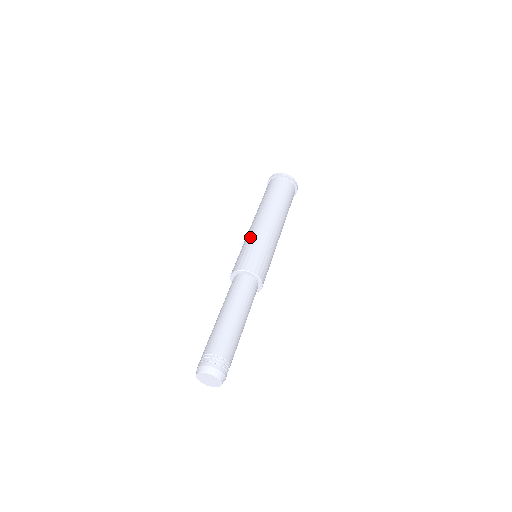
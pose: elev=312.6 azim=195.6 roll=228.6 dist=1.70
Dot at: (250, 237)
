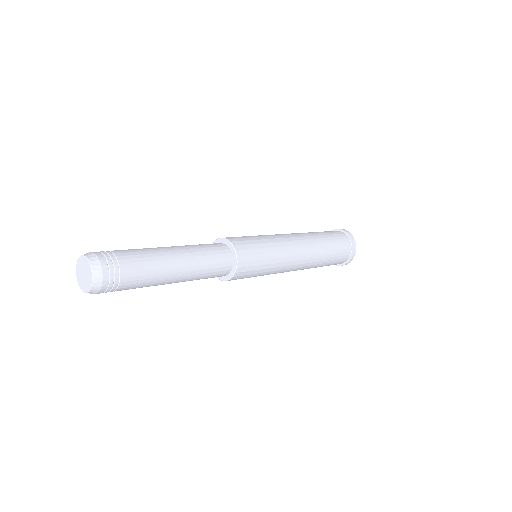
Dot at: occluded
